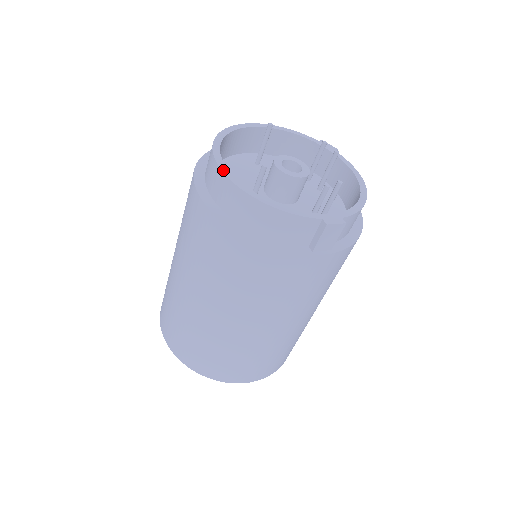
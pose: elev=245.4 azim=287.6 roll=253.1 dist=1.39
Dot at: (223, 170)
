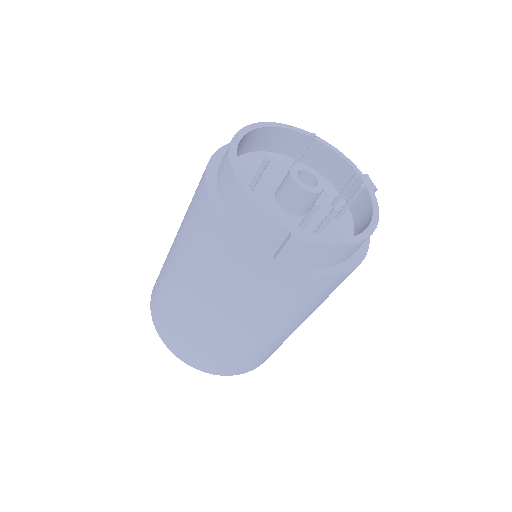
Dot at: (231, 149)
